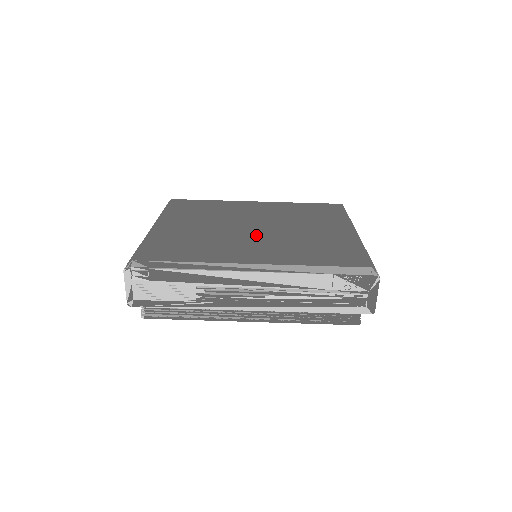
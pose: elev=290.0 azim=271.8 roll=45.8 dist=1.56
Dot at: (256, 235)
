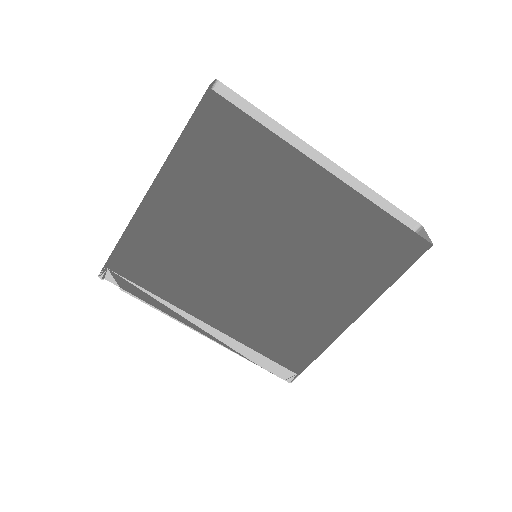
Dot at: (249, 277)
